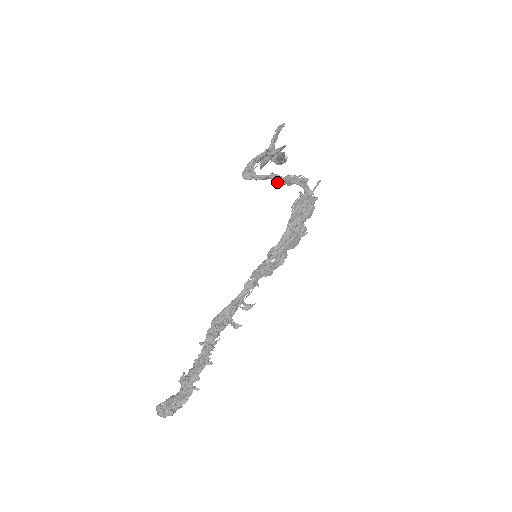
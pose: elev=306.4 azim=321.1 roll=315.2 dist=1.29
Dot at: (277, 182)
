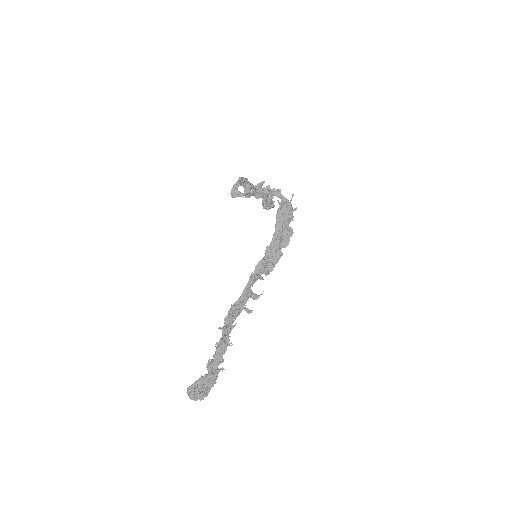
Dot at: (258, 196)
